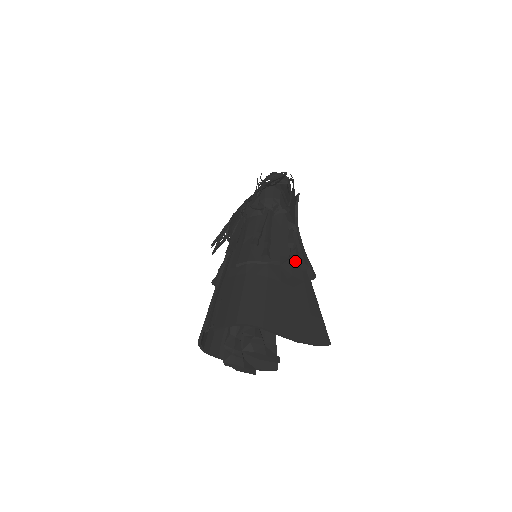
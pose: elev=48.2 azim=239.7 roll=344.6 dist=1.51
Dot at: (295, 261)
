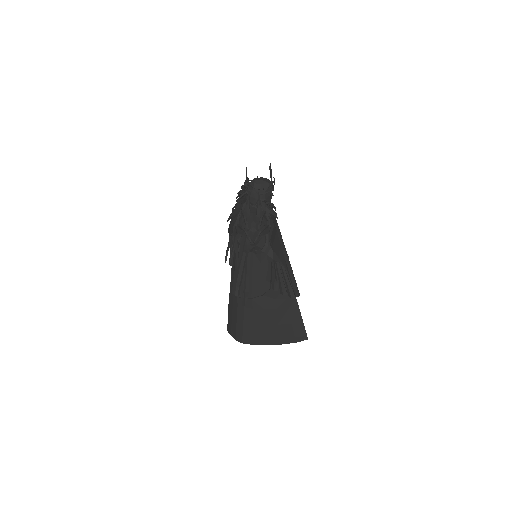
Dot at: (276, 289)
